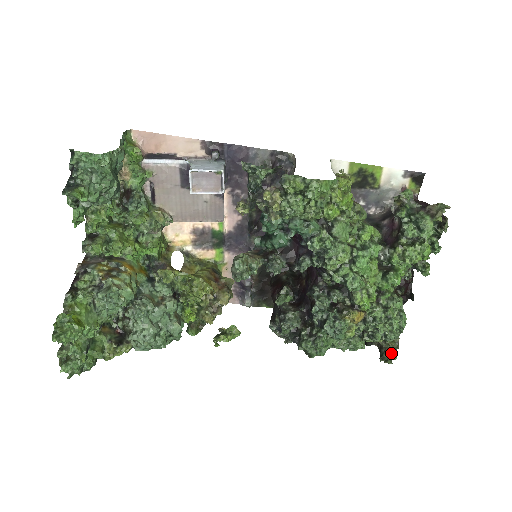
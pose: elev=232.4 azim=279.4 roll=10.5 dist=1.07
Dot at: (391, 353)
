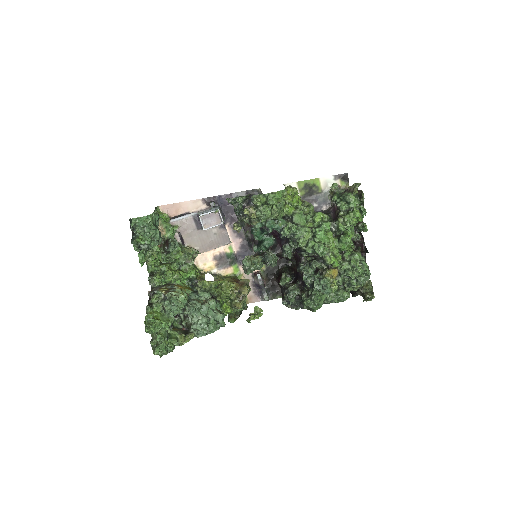
Dot at: (370, 294)
